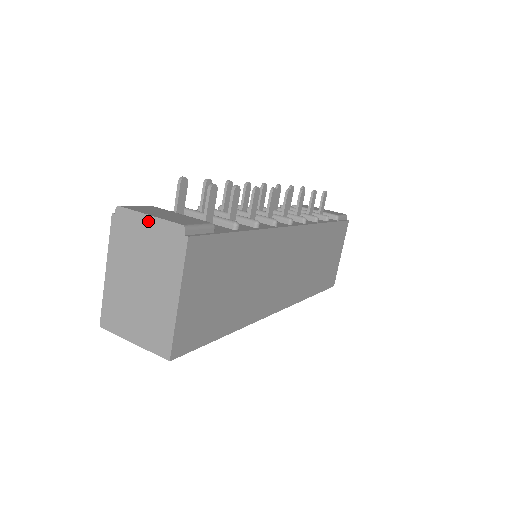
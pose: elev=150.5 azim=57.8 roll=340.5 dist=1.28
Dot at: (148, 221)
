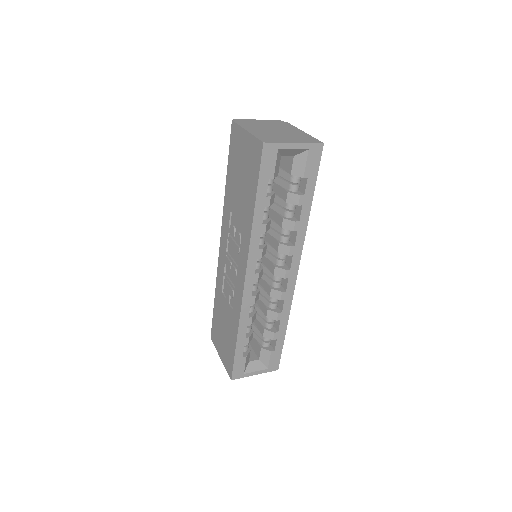
Dot at: (259, 120)
